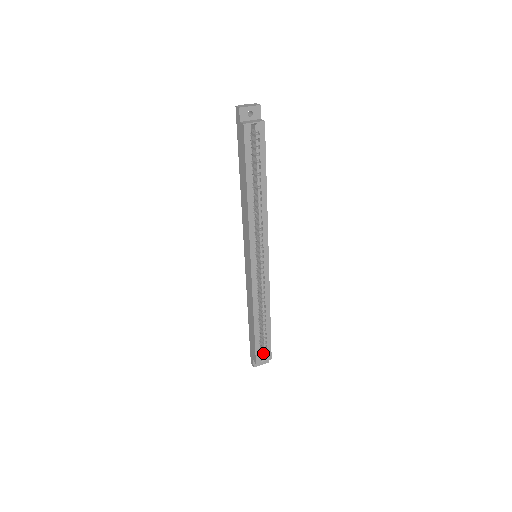
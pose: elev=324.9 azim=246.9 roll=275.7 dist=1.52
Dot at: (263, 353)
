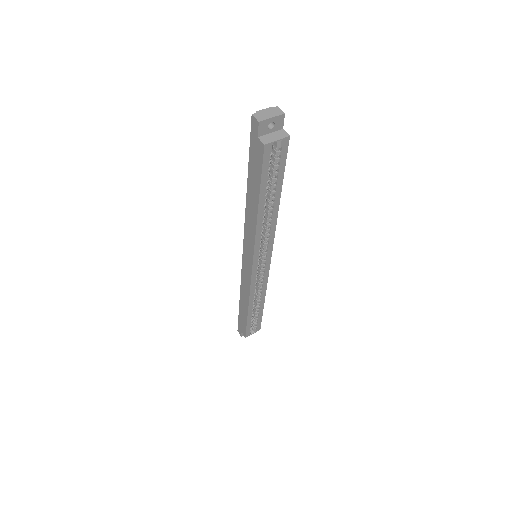
Dot at: (252, 326)
